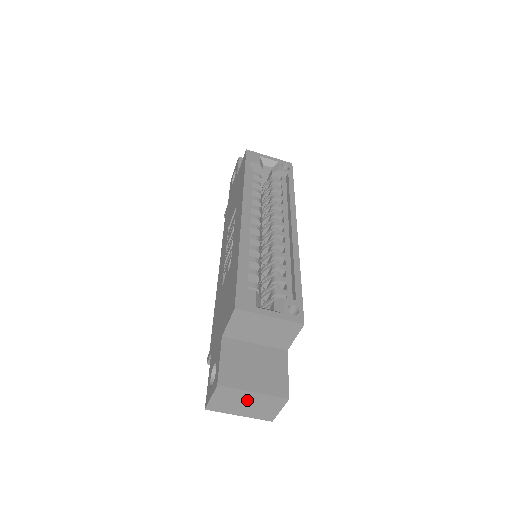
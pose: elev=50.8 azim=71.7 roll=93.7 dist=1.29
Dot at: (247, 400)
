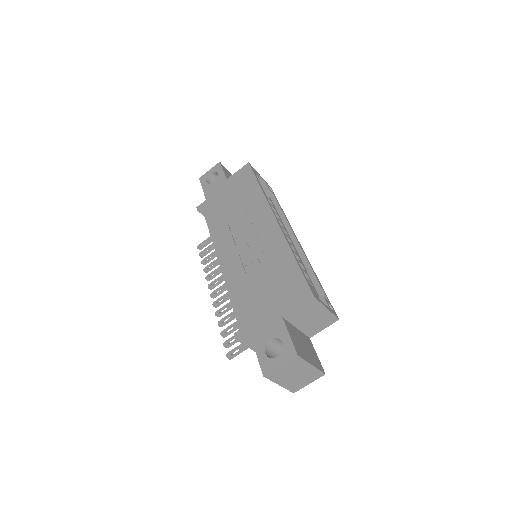
Dot at: (300, 372)
